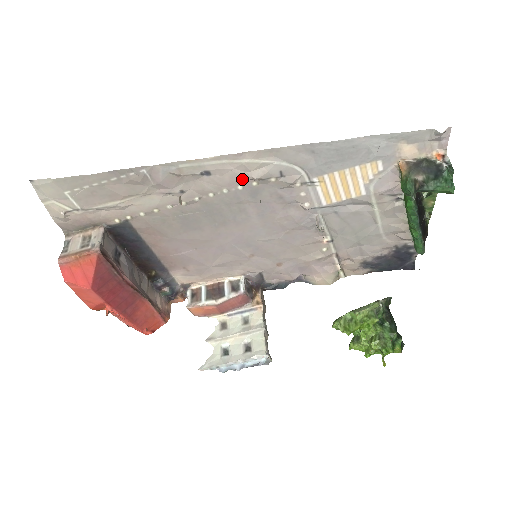
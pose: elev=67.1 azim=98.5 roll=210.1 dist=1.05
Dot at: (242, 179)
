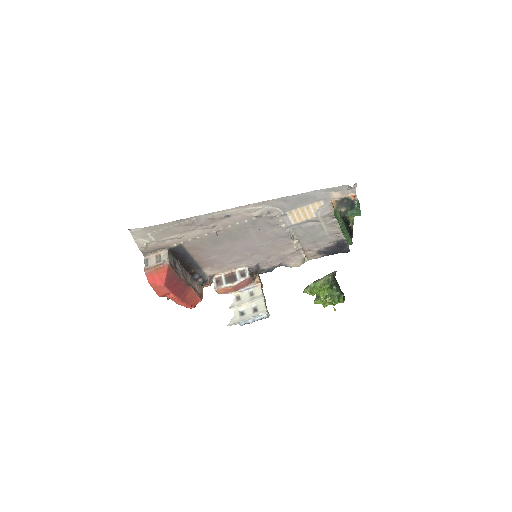
Dot at: (247, 217)
